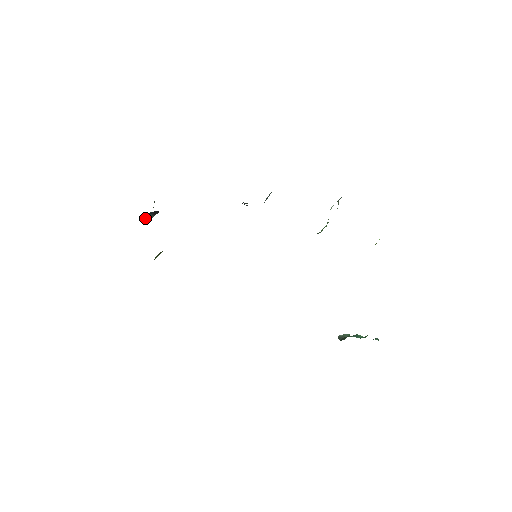
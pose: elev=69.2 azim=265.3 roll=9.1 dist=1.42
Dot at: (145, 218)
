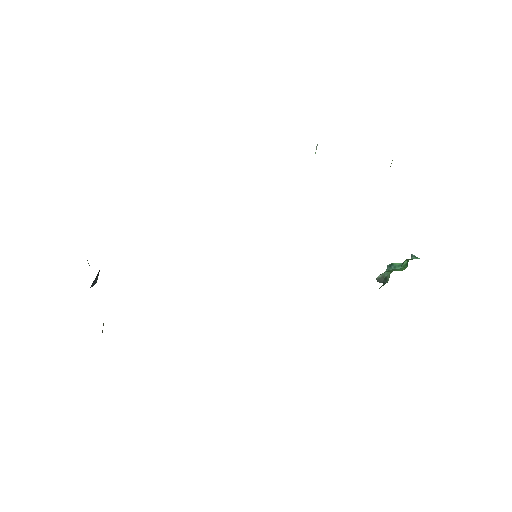
Dot at: (90, 287)
